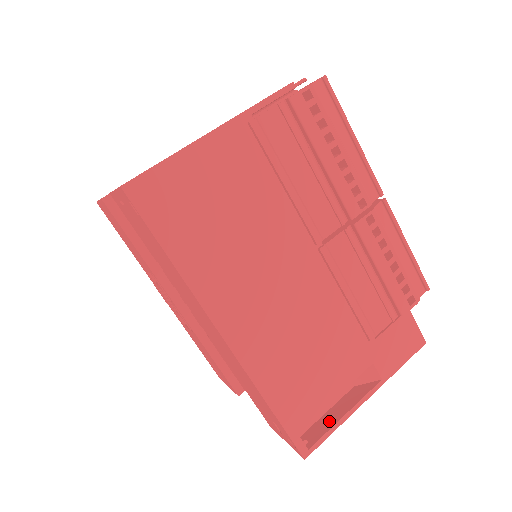
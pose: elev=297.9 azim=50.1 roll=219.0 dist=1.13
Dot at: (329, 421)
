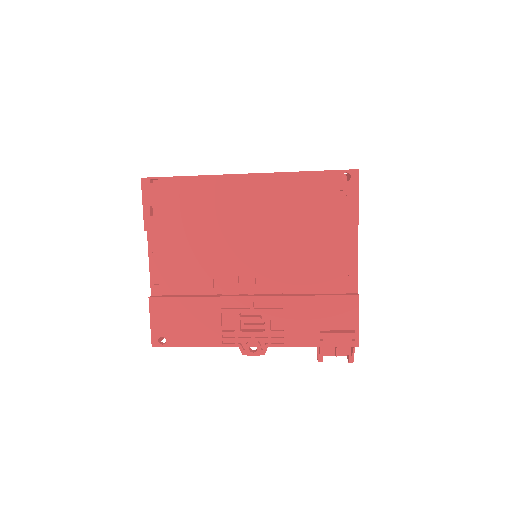
Dot at: occluded
